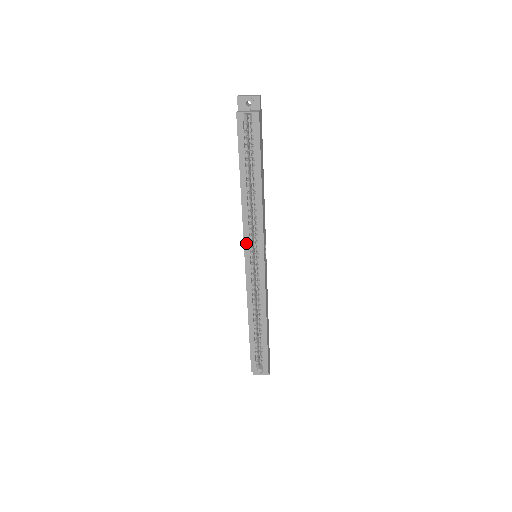
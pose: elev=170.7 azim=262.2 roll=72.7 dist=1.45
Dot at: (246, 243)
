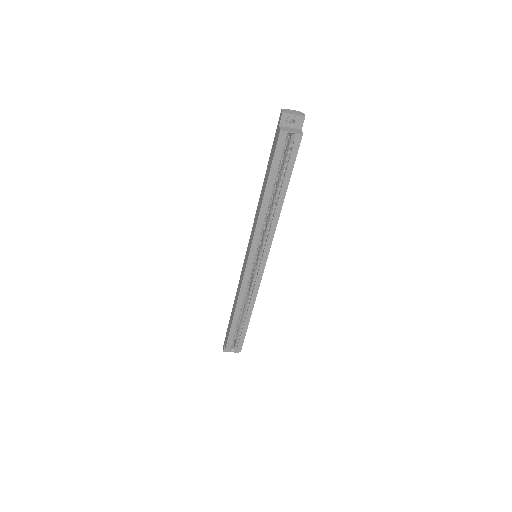
Dot at: (253, 247)
